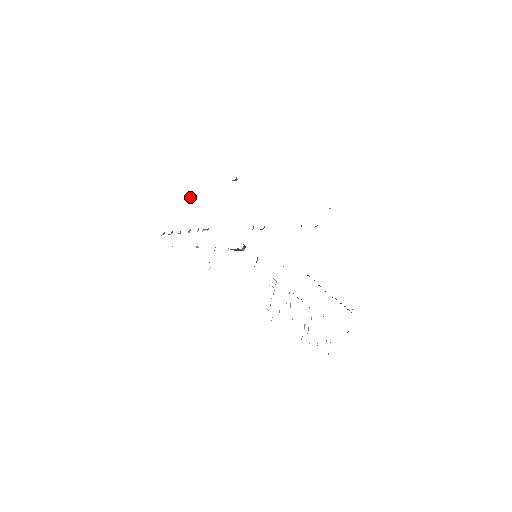
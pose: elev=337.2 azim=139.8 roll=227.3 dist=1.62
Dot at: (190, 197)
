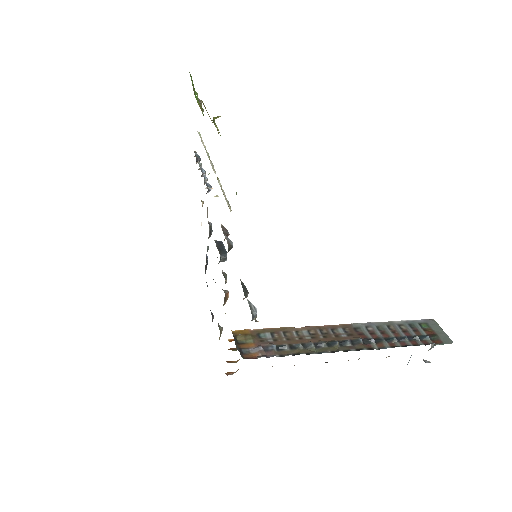
Dot at: occluded
